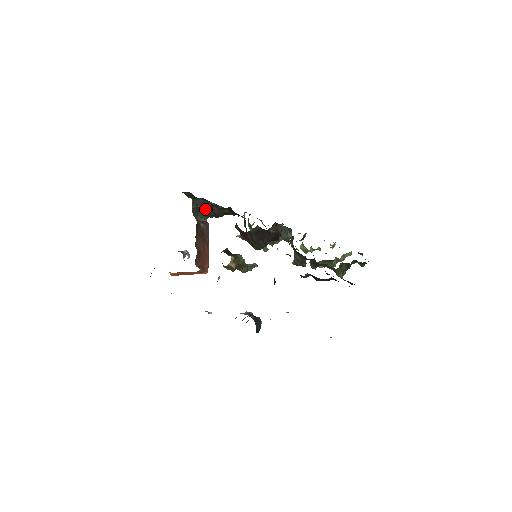
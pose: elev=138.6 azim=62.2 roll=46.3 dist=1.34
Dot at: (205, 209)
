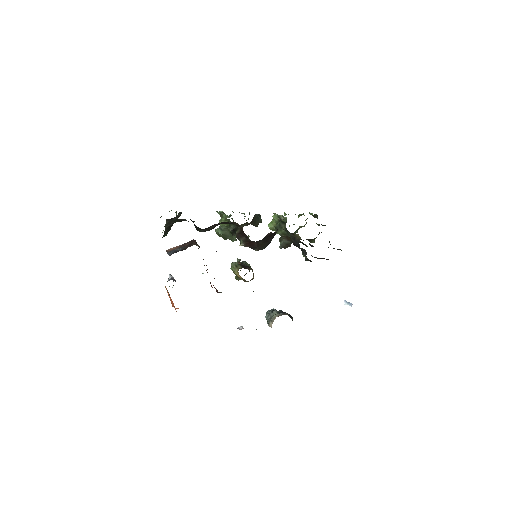
Dot at: (173, 223)
